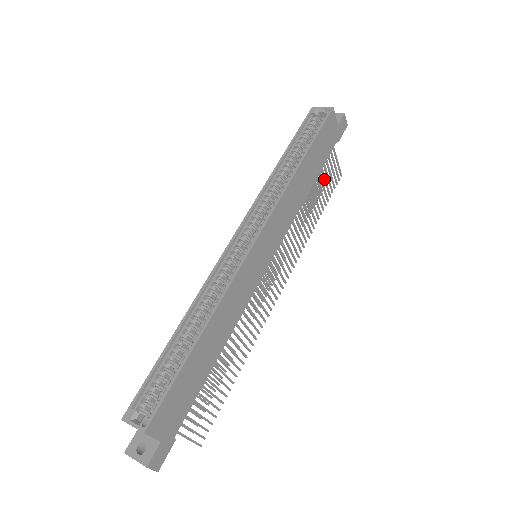
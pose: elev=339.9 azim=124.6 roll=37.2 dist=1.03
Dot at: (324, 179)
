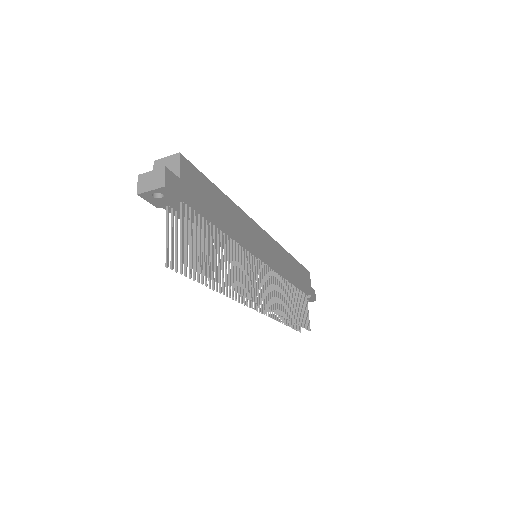
Dot at: (300, 305)
